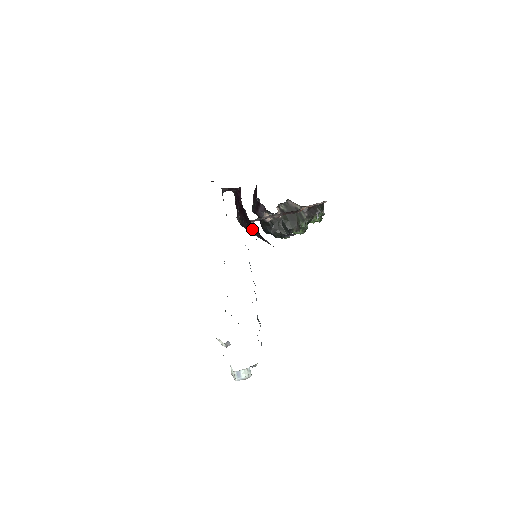
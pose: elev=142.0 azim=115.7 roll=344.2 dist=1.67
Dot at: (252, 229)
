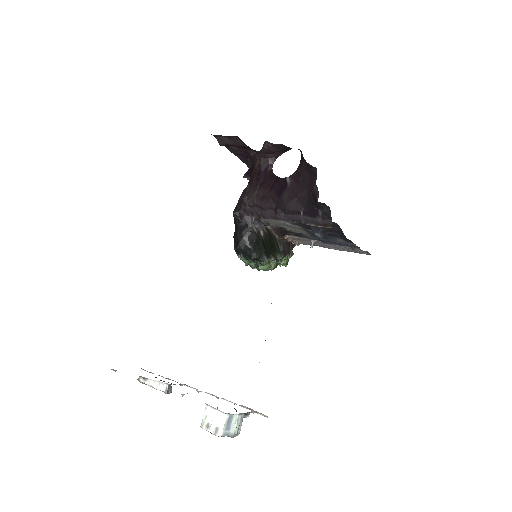
Dot at: (293, 203)
